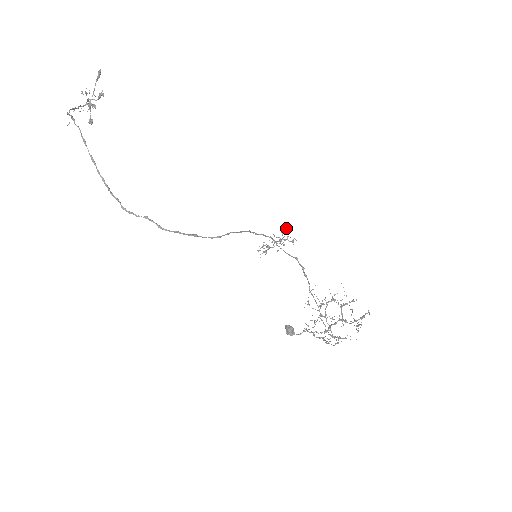
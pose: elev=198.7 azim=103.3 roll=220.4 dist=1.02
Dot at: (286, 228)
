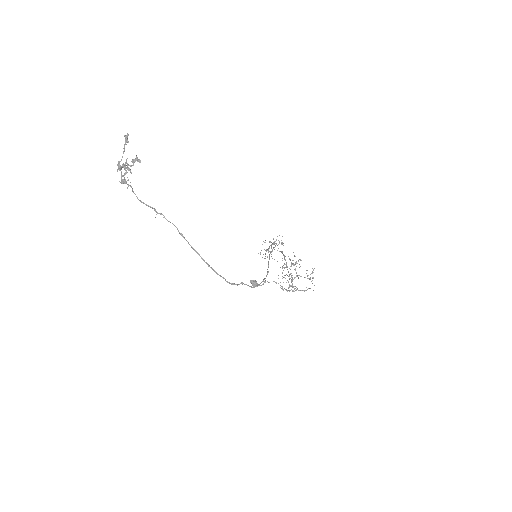
Dot at: occluded
